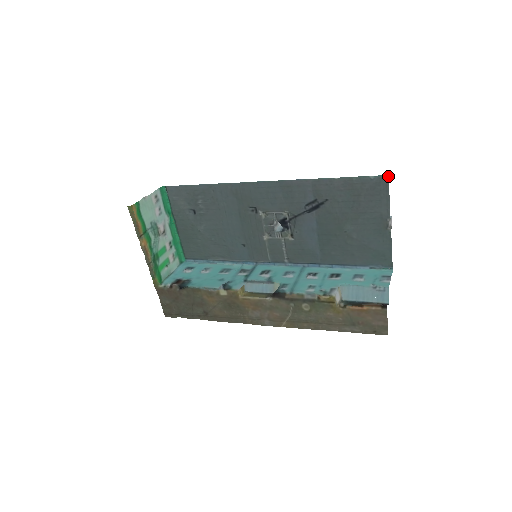
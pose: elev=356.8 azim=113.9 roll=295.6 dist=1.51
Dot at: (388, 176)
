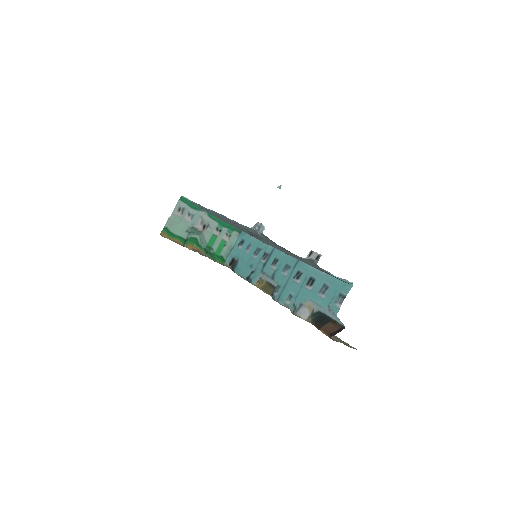
Dot at: (266, 236)
